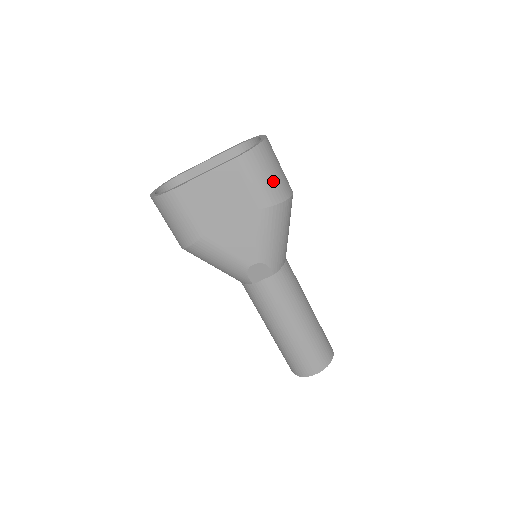
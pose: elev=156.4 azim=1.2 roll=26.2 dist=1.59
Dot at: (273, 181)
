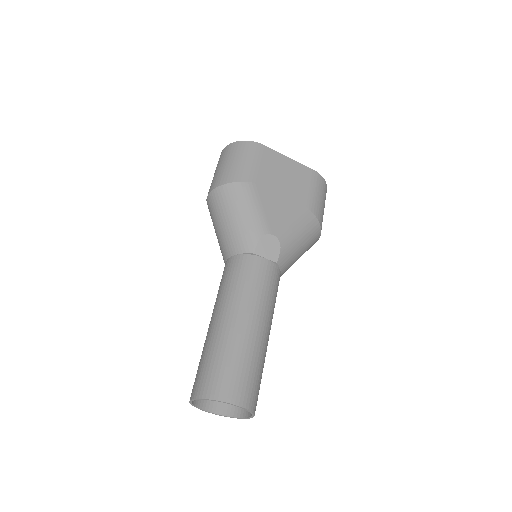
Dot at: (322, 208)
